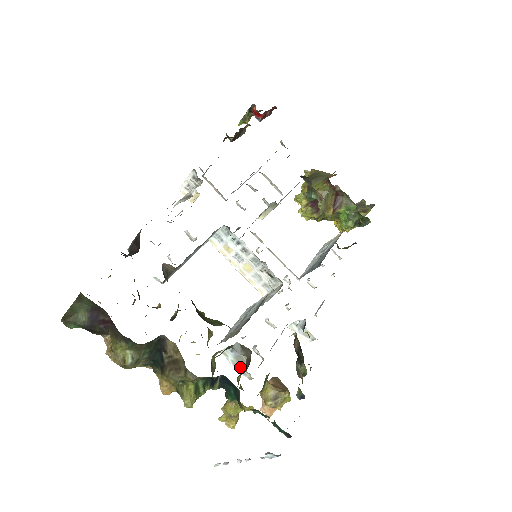
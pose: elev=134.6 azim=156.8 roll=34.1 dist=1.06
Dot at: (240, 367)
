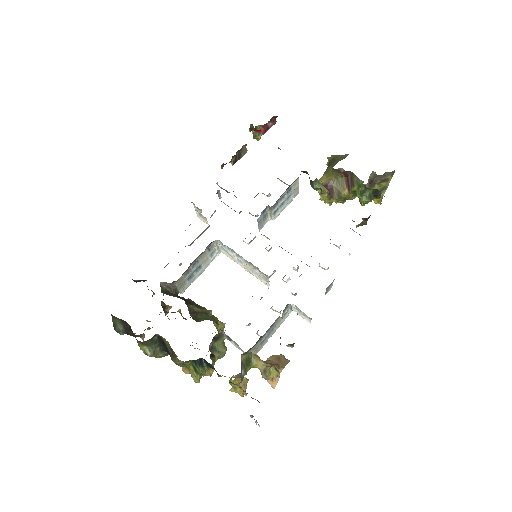
Dot at: (241, 349)
